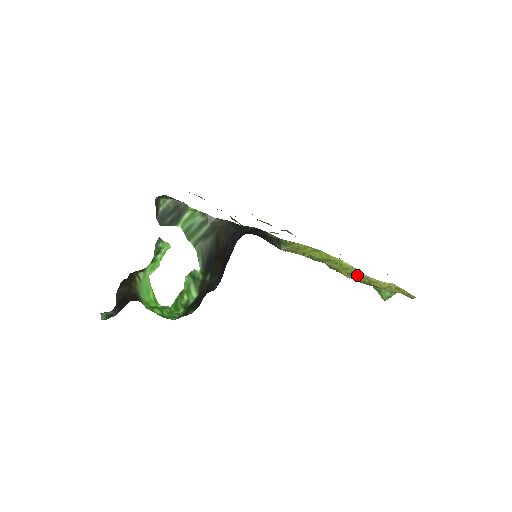
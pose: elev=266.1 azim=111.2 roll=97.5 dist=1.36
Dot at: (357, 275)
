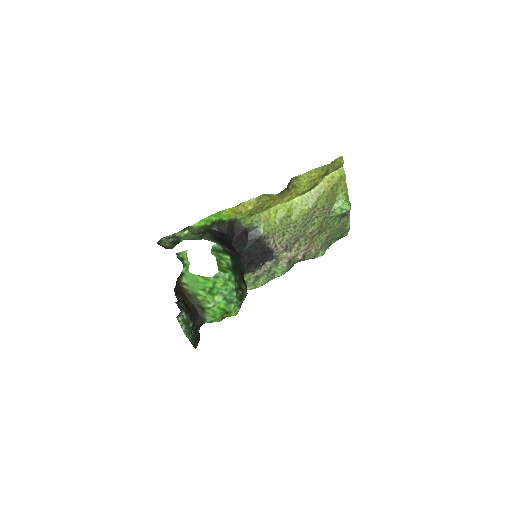
Dot at: (310, 198)
